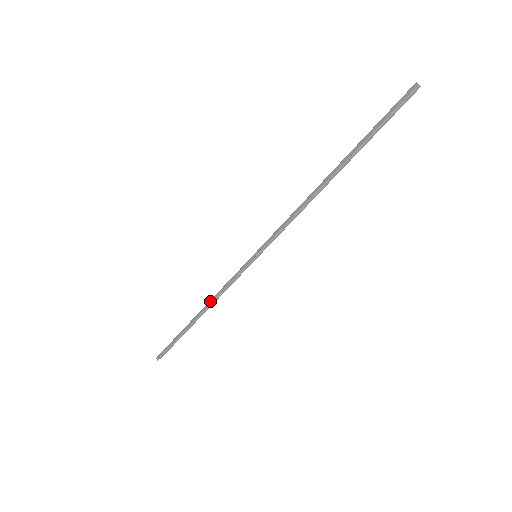
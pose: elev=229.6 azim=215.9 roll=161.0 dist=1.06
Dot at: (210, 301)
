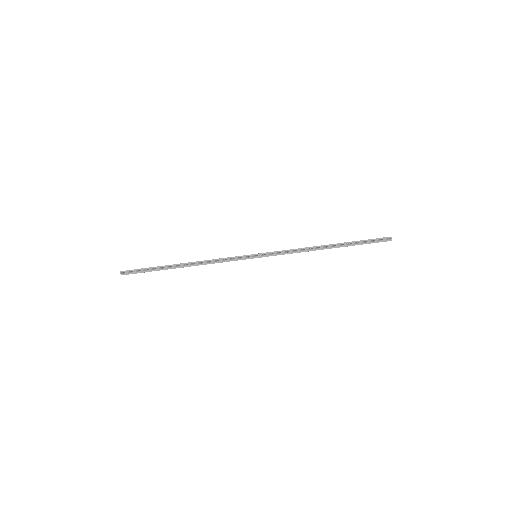
Dot at: (203, 261)
